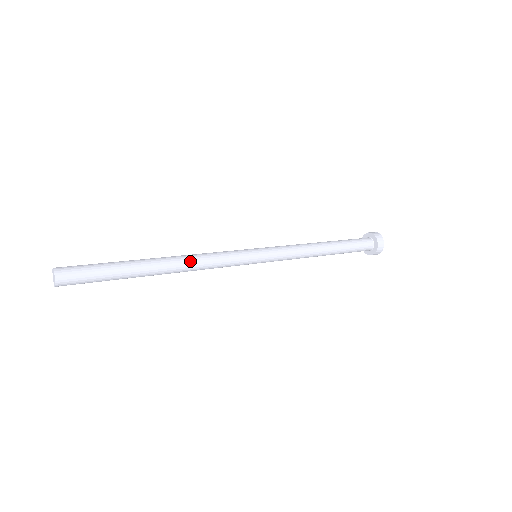
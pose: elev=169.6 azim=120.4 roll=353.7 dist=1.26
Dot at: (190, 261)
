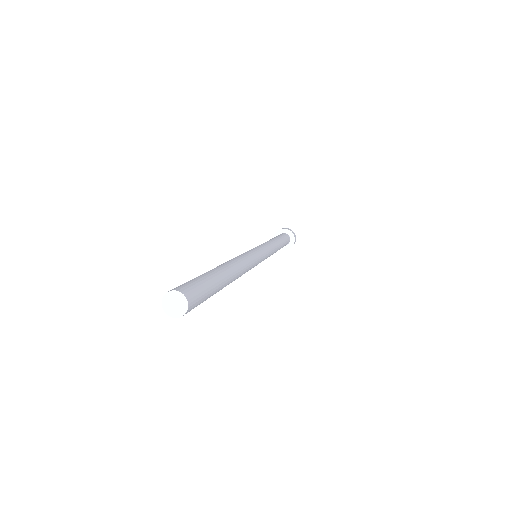
Dot at: (243, 266)
